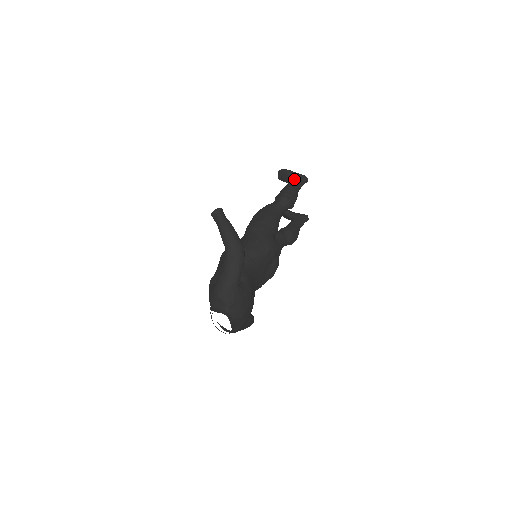
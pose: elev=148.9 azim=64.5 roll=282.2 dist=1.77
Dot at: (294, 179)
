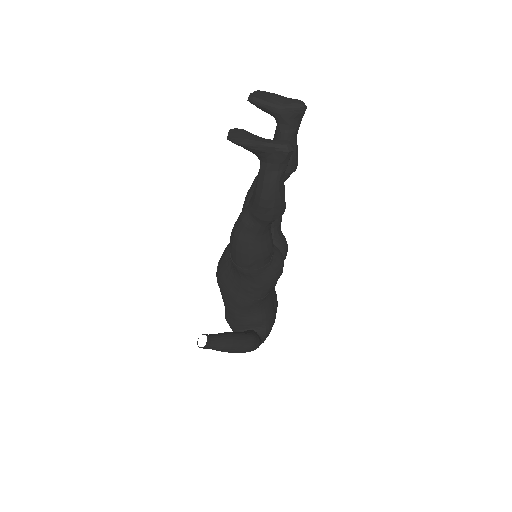
Dot at: (267, 165)
